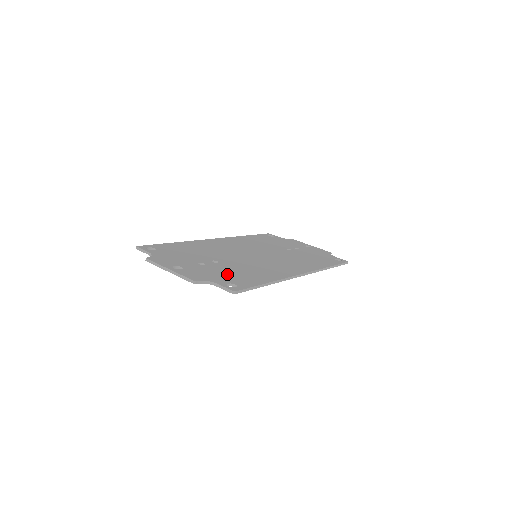
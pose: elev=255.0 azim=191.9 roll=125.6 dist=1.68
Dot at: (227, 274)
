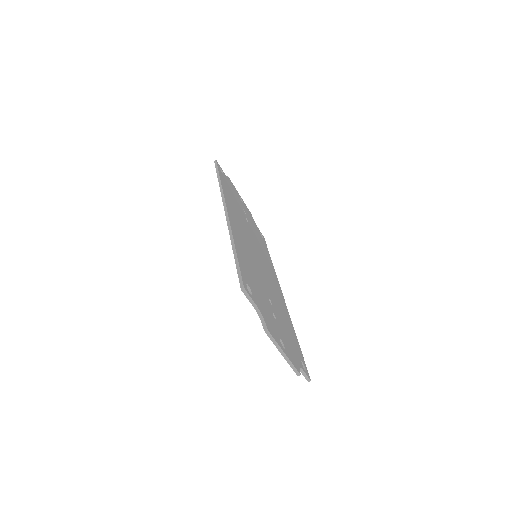
Dot at: (290, 337)
